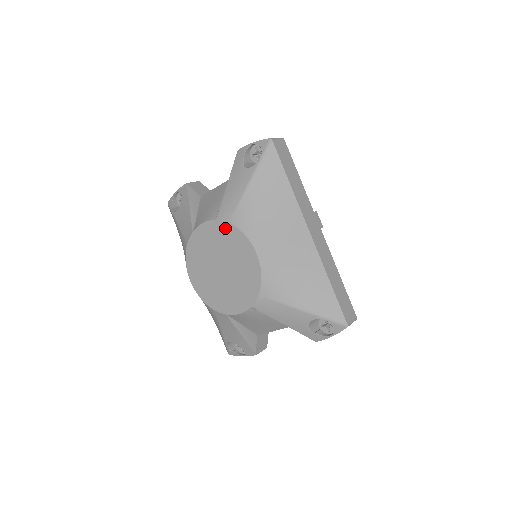
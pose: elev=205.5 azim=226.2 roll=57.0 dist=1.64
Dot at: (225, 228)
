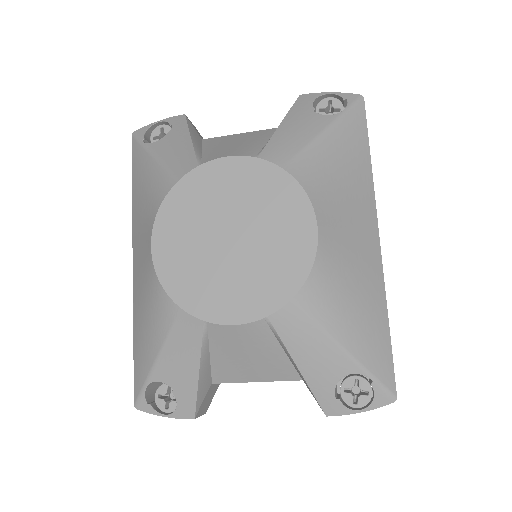
Dot at: (271, 174)
